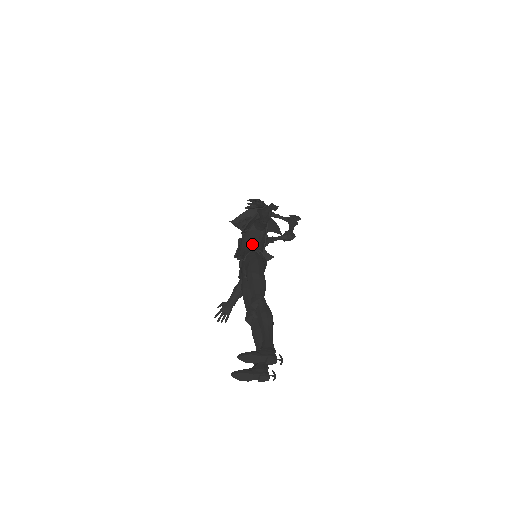
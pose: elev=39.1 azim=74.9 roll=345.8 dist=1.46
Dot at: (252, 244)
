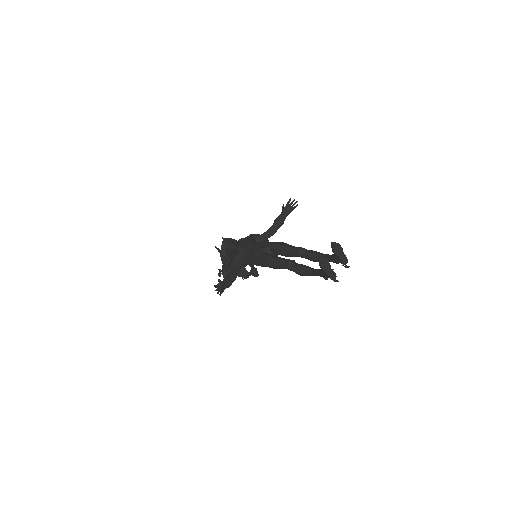
Dot at: occluded
